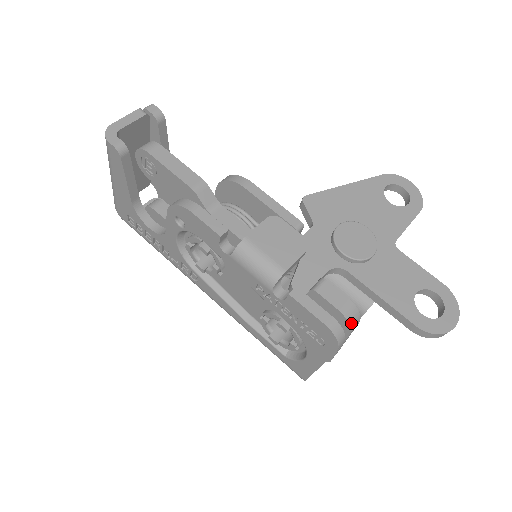
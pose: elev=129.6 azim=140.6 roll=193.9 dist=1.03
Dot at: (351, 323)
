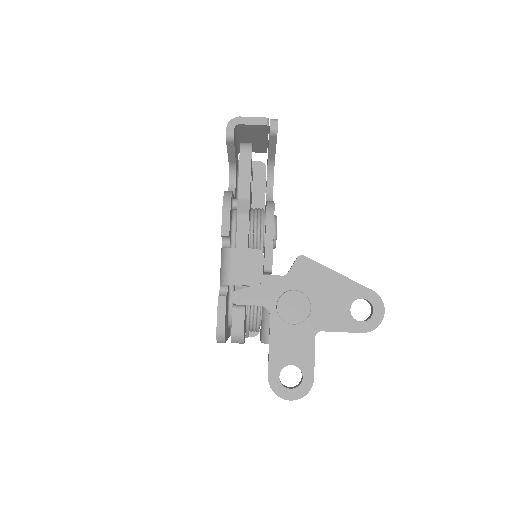
Dot at: (233, 340)
